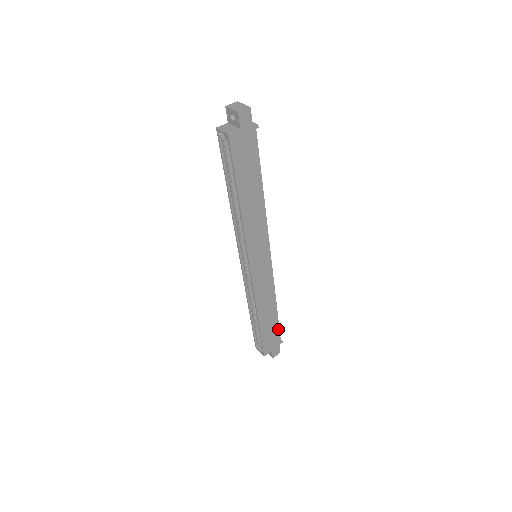
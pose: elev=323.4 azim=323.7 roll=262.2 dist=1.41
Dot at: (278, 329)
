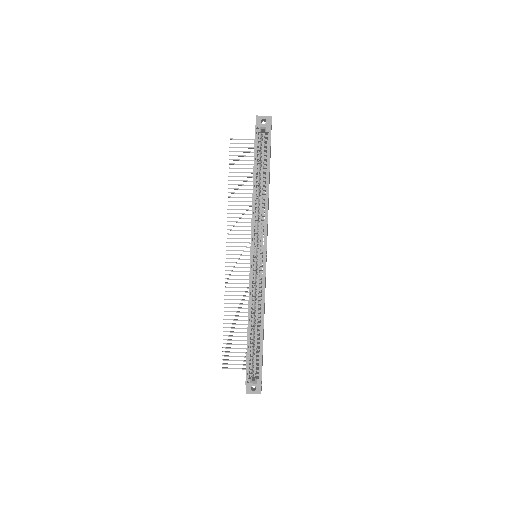
Dot at: occluded
